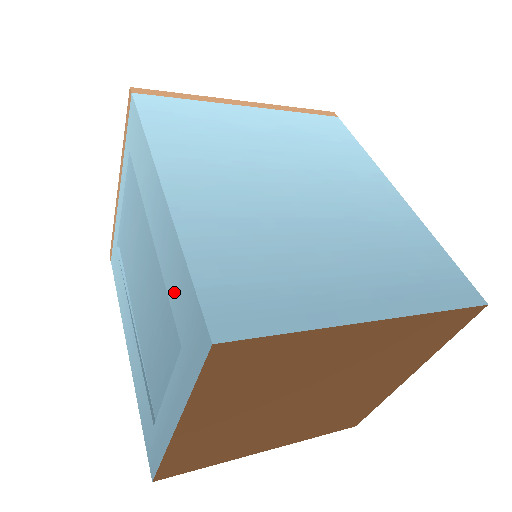
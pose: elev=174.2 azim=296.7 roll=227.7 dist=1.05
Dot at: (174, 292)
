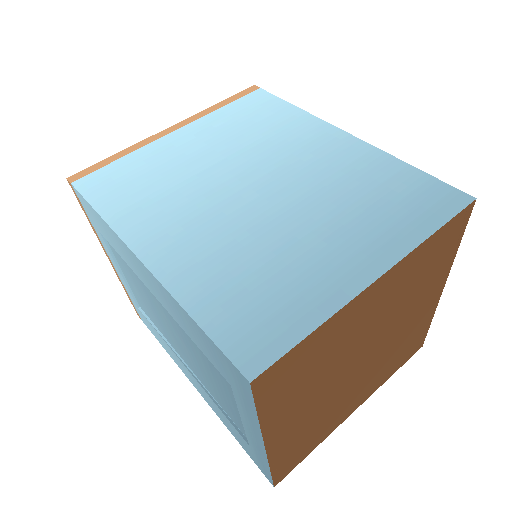
Dot at: (199, 343)
